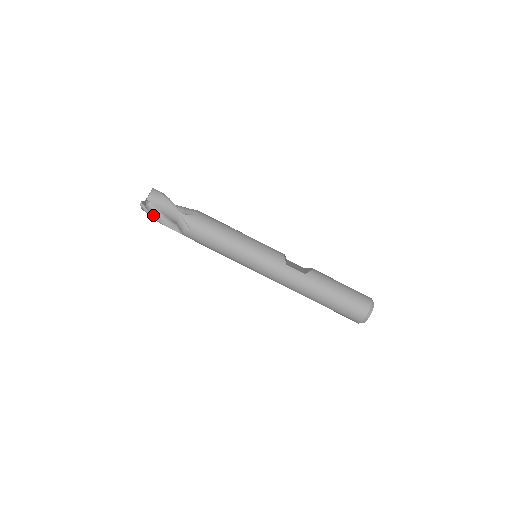
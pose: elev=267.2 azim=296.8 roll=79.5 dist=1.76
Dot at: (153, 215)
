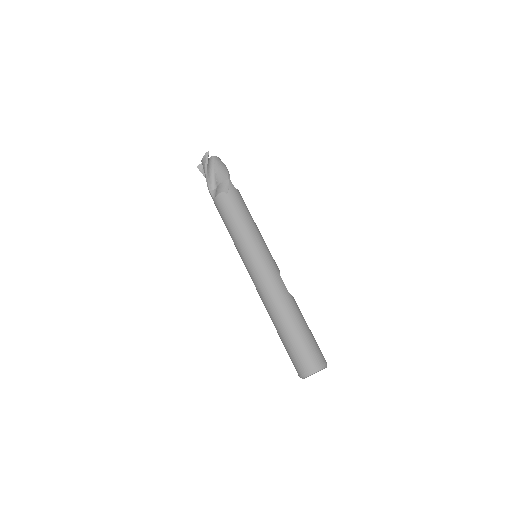
Dot at: (208, 166)
